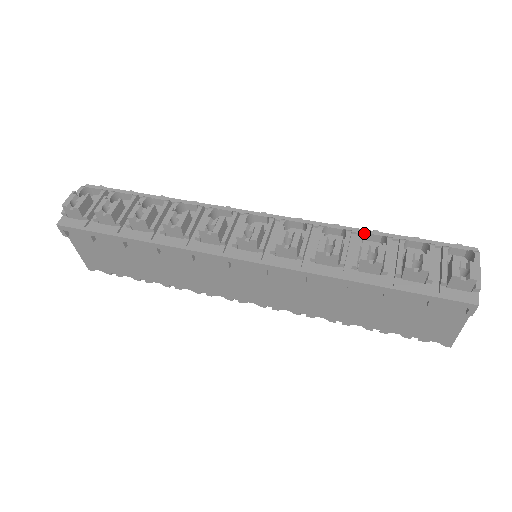
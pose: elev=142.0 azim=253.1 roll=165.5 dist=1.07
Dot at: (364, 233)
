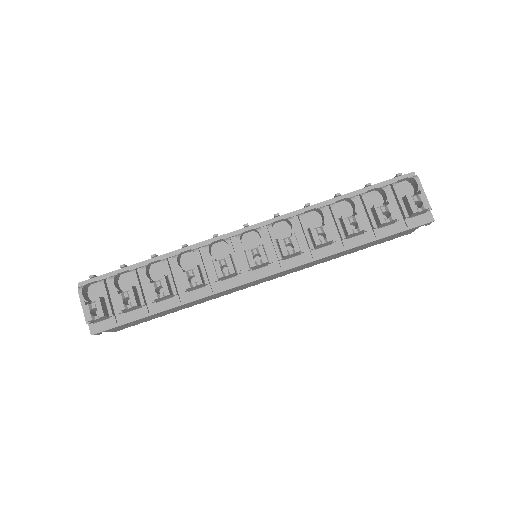
Dot at: (334, 205)
